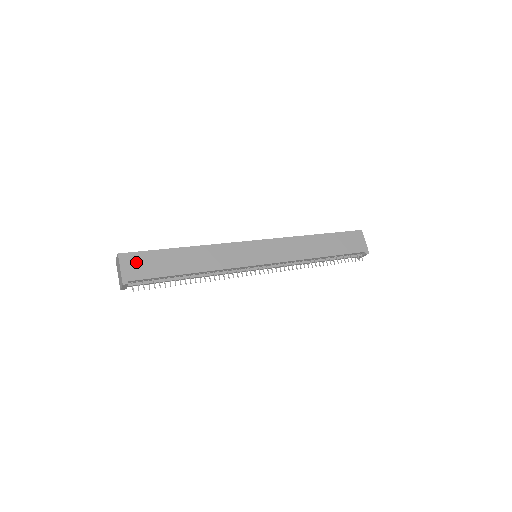
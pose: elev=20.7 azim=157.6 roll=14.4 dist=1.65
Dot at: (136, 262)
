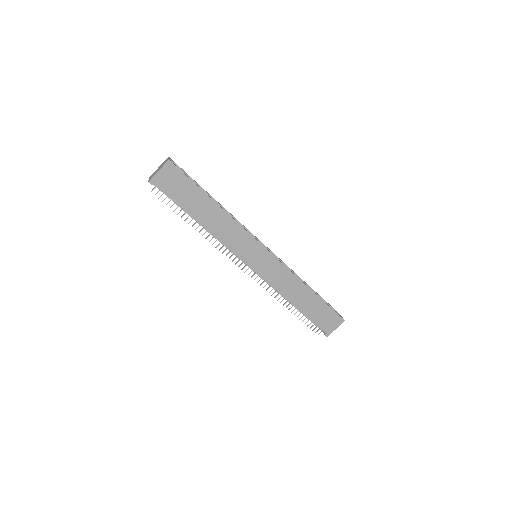
Dot at: (174, 177)
